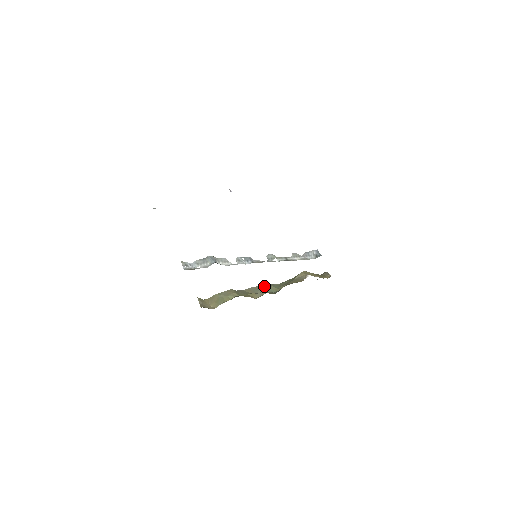
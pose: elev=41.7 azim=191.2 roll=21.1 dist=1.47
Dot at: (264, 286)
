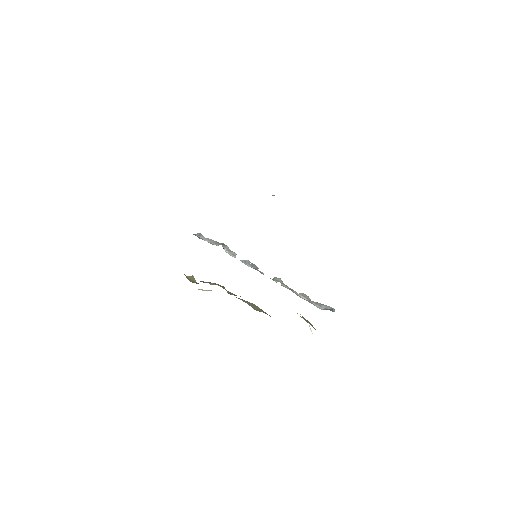
Dot at: (254, 305)
